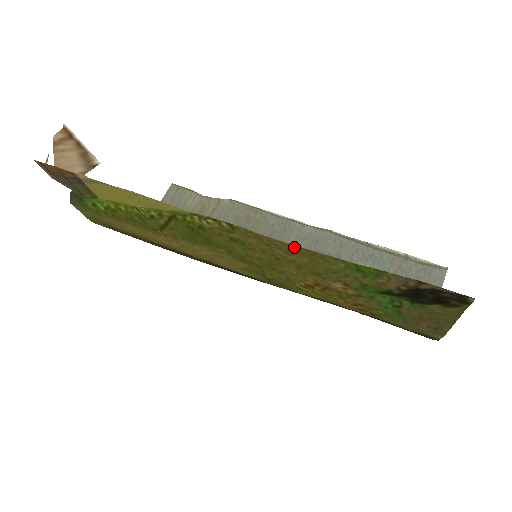
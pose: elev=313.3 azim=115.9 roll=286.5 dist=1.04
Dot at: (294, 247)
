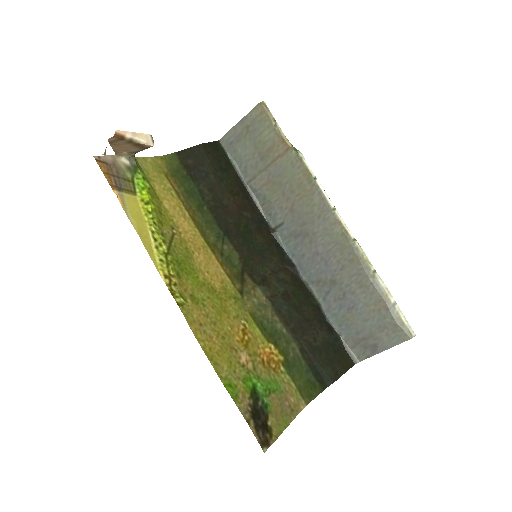
Dot at: (204, 347)
